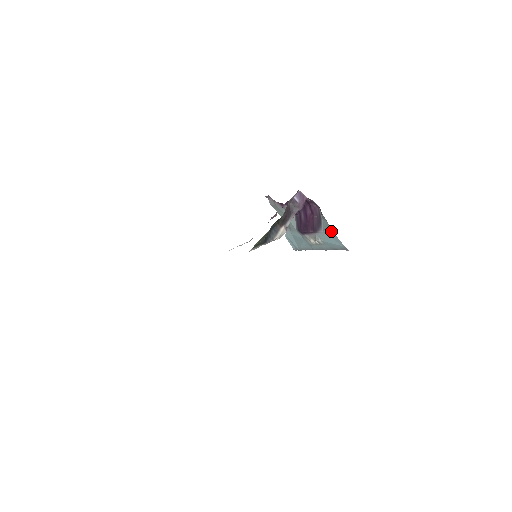
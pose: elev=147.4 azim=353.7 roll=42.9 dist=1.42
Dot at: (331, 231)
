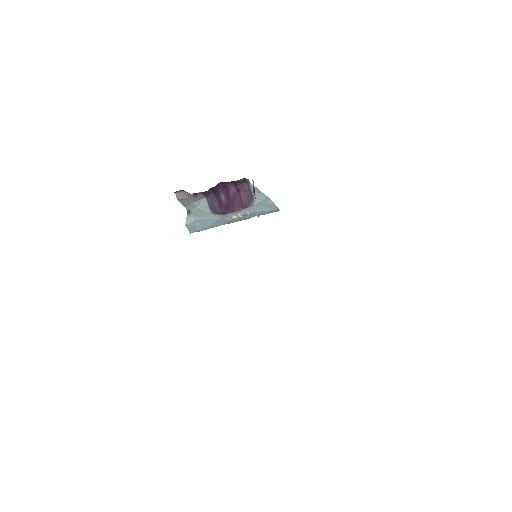
Dot at: (269, 201)
